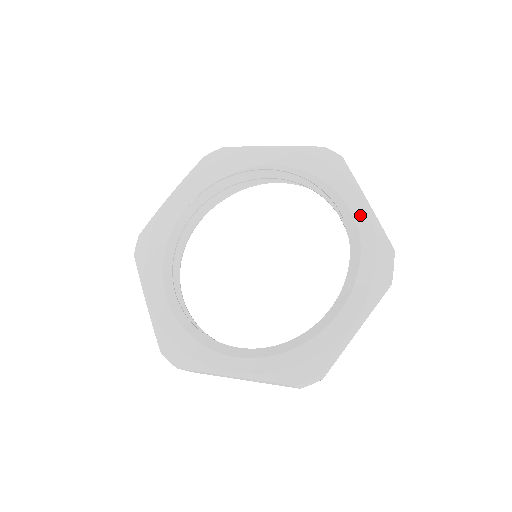
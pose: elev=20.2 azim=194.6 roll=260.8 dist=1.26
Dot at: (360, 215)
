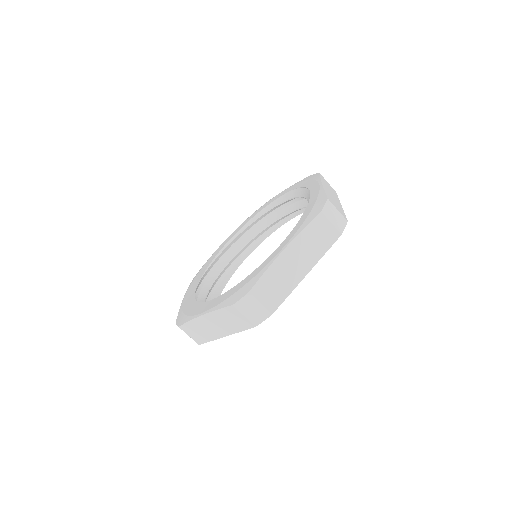
Dot at: (285, 192)
